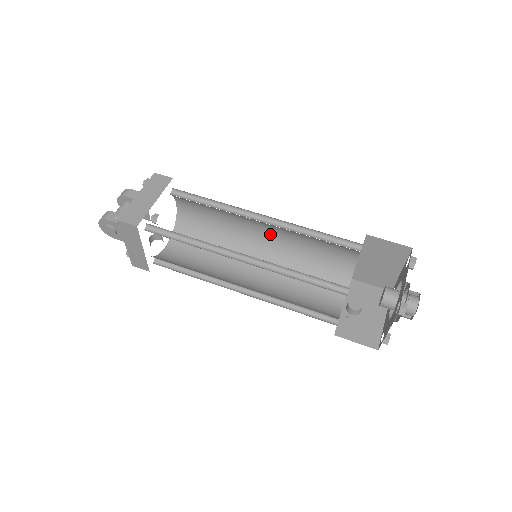
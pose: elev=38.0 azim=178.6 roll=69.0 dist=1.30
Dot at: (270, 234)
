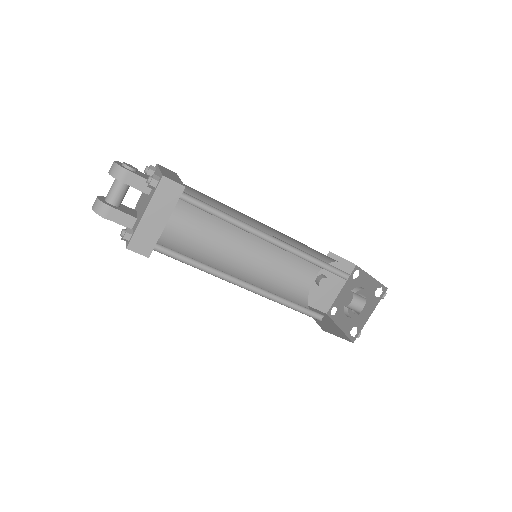
Dot at: occluded
